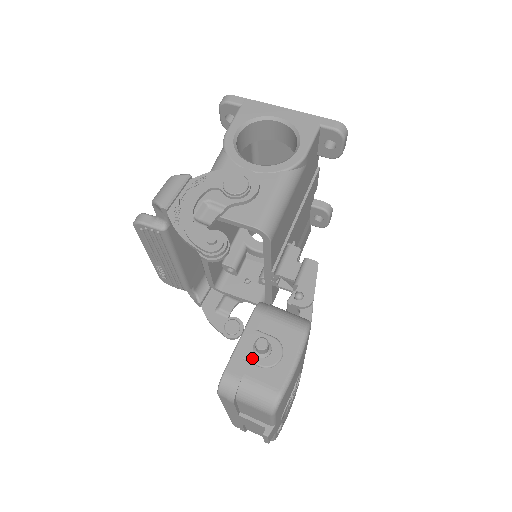
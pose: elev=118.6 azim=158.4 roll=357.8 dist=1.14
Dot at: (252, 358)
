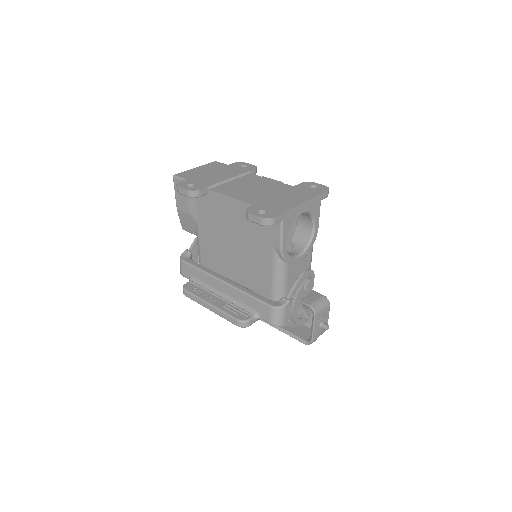
Dot at: (319, 330)
